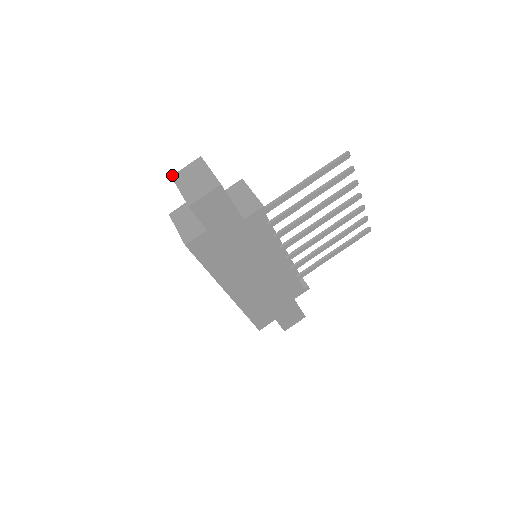
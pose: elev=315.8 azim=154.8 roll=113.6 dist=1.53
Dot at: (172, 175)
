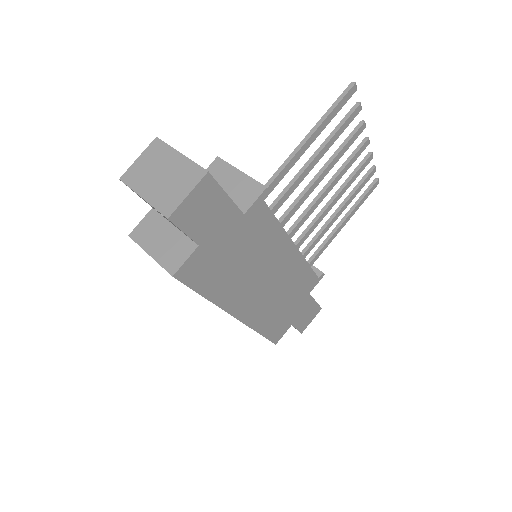
Dot at: (120, 177)
